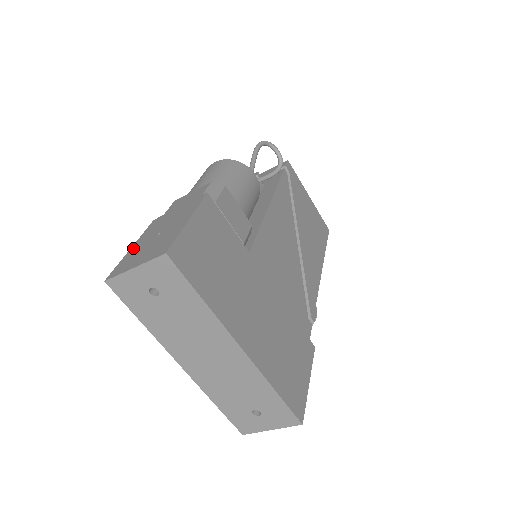
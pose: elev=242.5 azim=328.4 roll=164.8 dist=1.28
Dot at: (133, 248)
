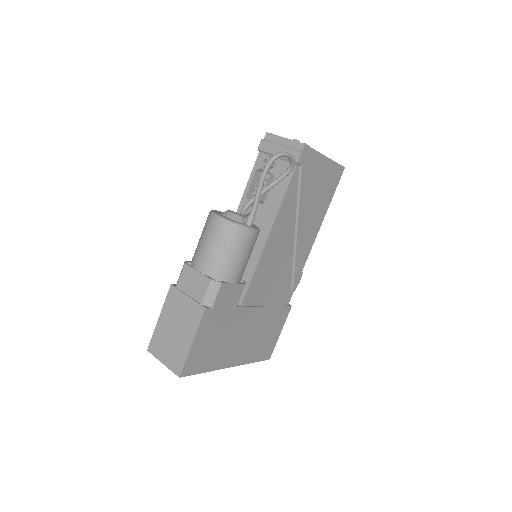
Dot at: (160, 323)
